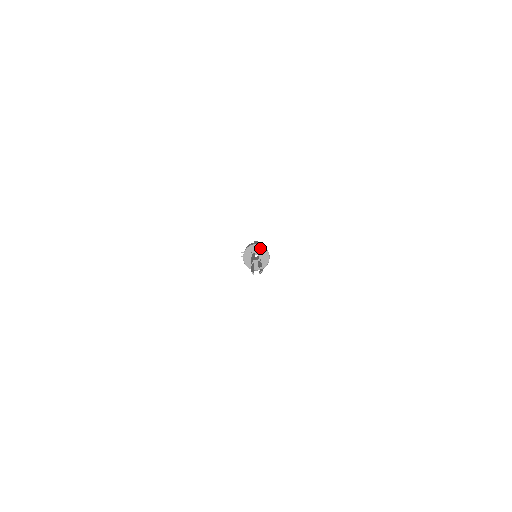
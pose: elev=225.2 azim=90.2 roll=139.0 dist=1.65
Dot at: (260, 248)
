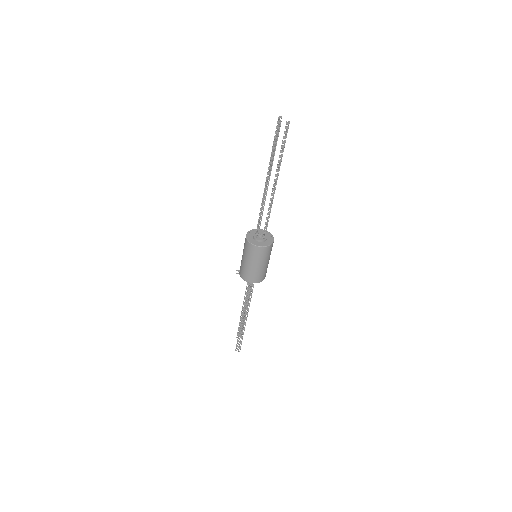
Dot at: occluded
